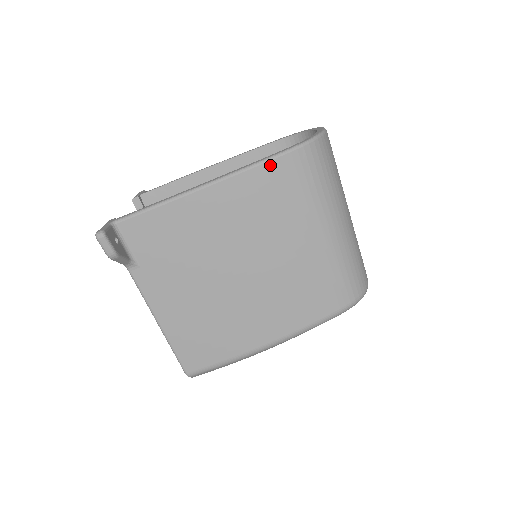
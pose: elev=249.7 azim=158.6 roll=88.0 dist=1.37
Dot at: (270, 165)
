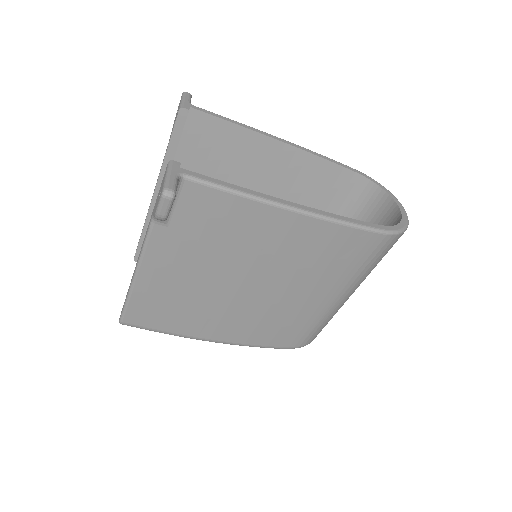
Dot at: (358, 232)
